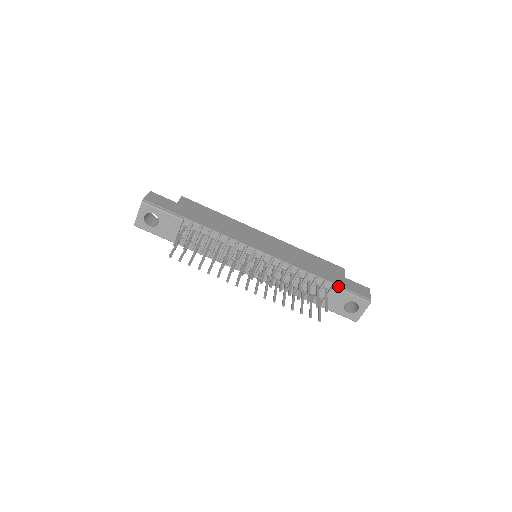
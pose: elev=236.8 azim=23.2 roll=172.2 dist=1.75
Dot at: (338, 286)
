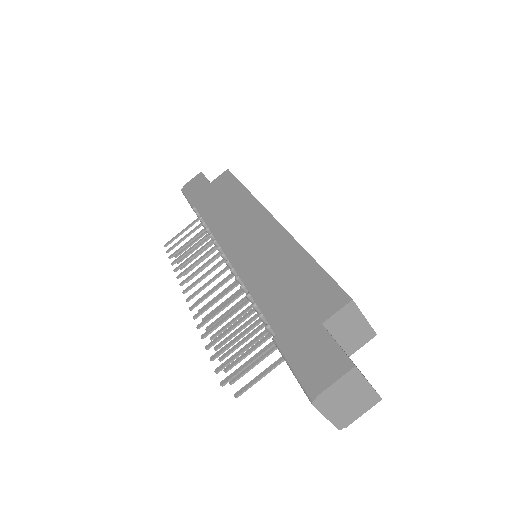
Dot at: (279, 341)
